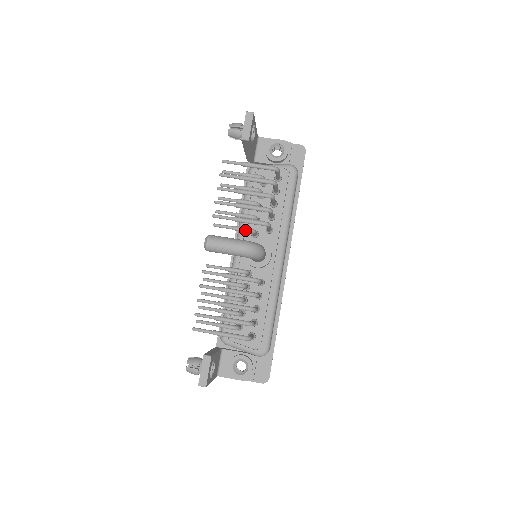
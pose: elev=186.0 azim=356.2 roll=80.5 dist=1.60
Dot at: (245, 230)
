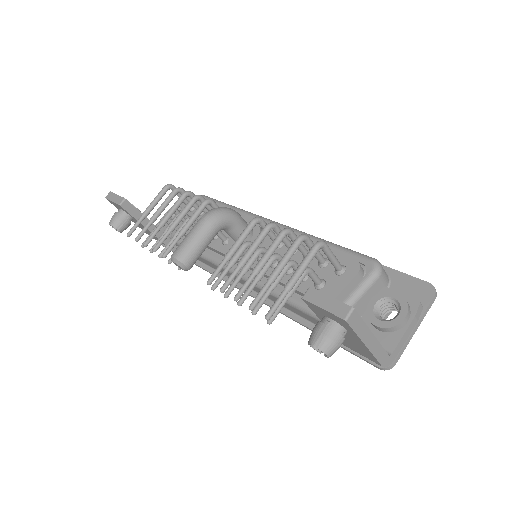
Dot at: occluded
